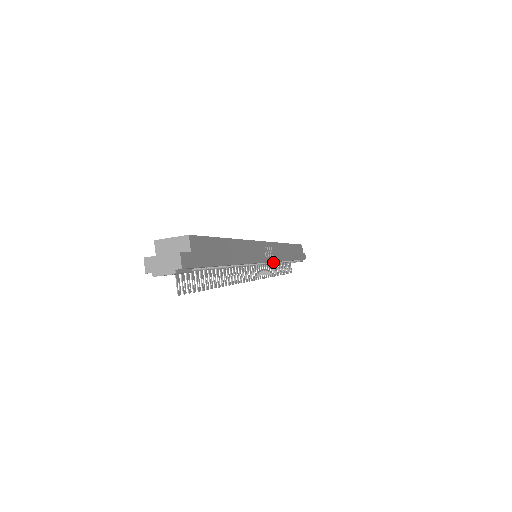
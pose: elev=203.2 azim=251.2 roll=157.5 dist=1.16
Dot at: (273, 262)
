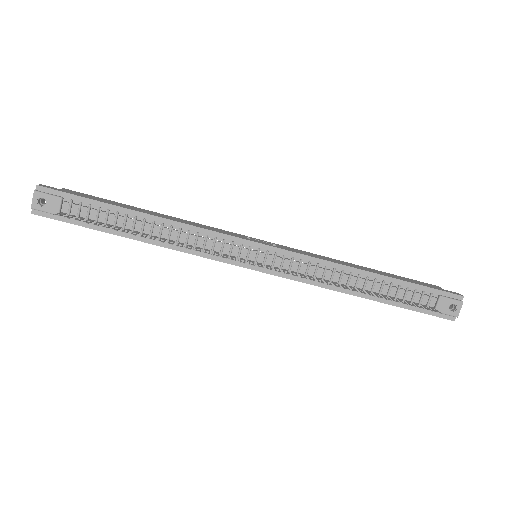
Dot at: (300, 261)
